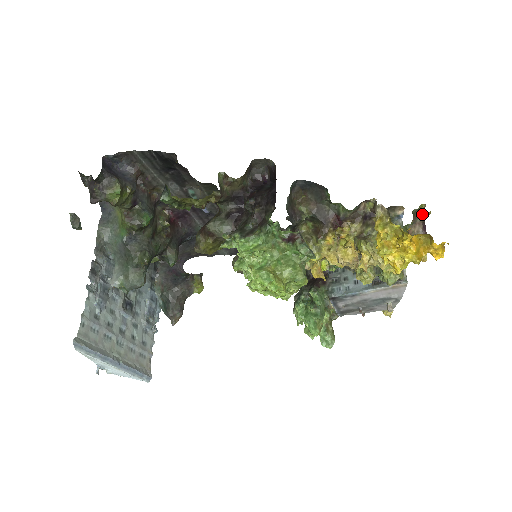
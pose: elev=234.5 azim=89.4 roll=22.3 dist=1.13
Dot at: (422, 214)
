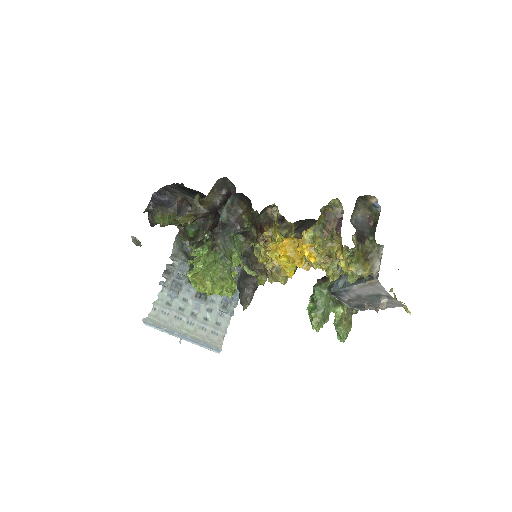
Dot at: (339, 209)
